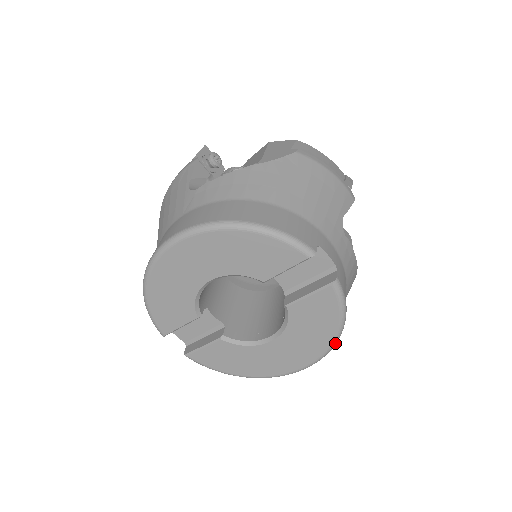
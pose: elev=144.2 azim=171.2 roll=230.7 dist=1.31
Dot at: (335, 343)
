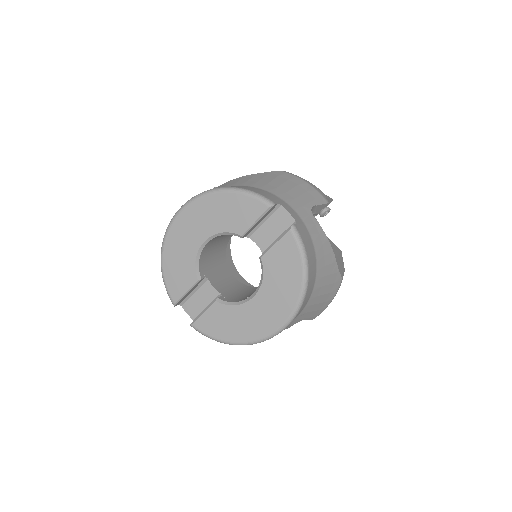
Dot at: (304, 292)
